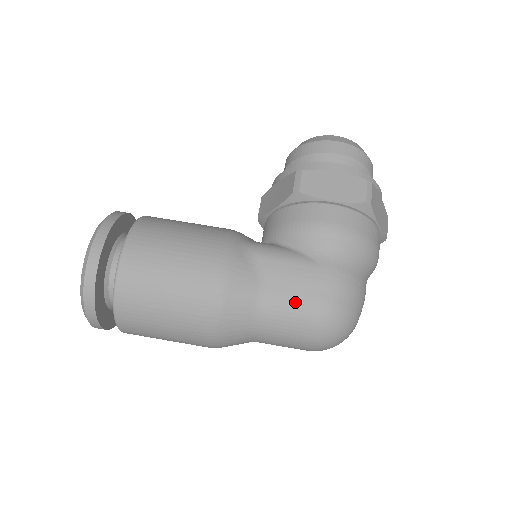
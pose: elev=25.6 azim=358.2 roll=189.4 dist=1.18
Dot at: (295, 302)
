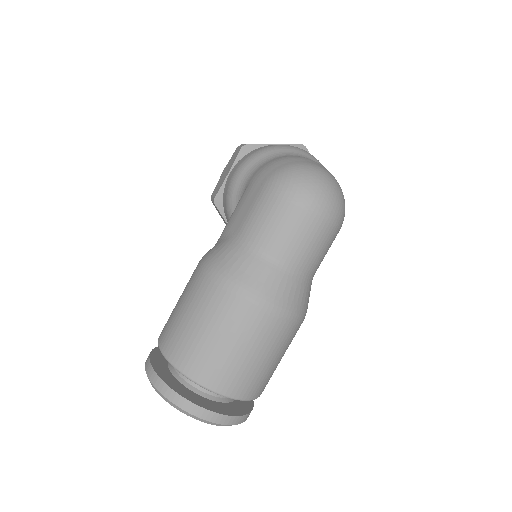
Dot at: (253, 209)
